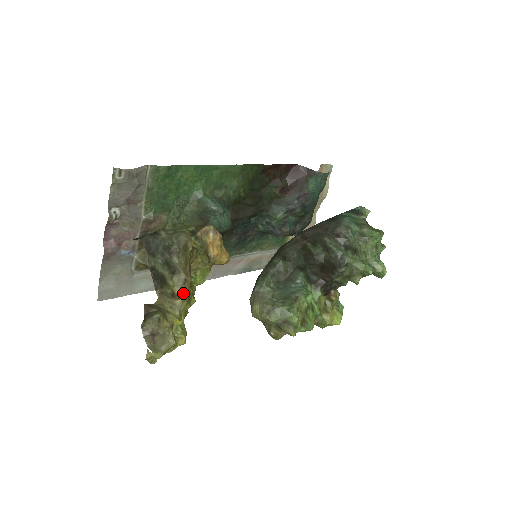
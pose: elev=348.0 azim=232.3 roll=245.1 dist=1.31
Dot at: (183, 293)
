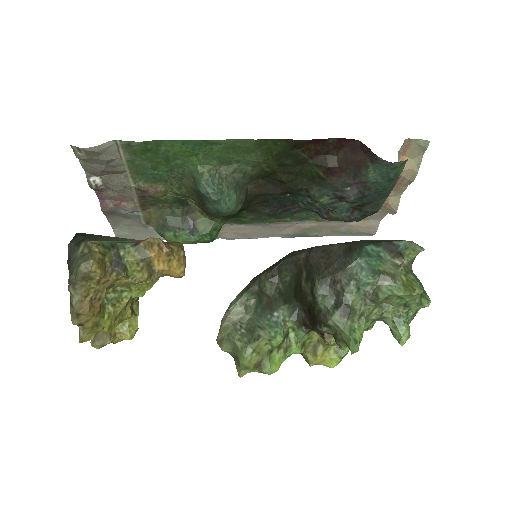
Dot at: (81, 323)
